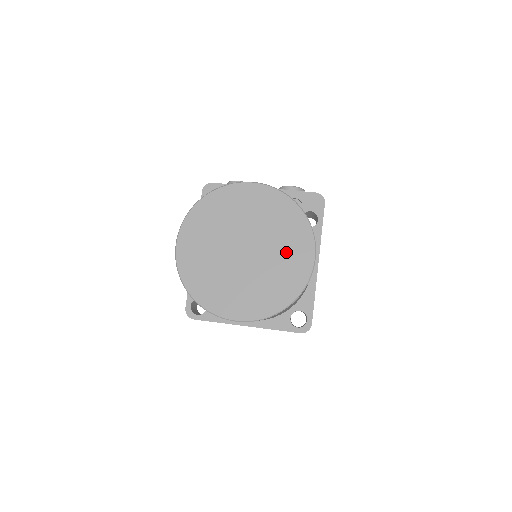
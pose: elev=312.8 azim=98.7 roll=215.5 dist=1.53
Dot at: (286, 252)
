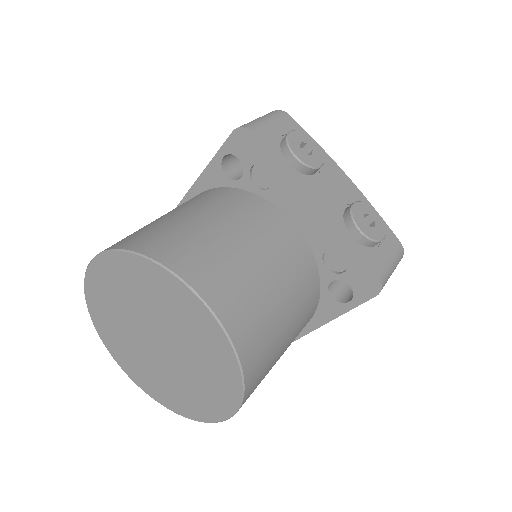
Dot at: (198, 387)
